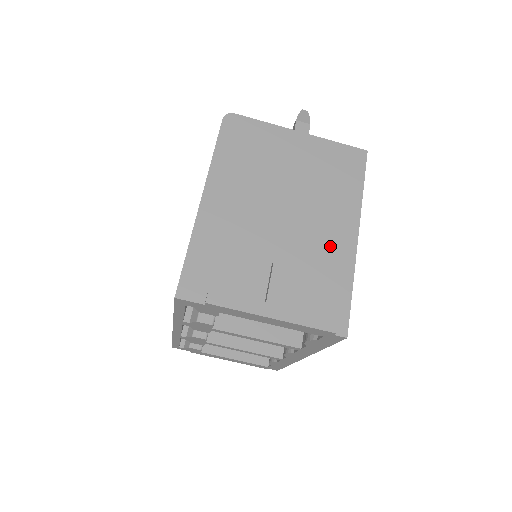
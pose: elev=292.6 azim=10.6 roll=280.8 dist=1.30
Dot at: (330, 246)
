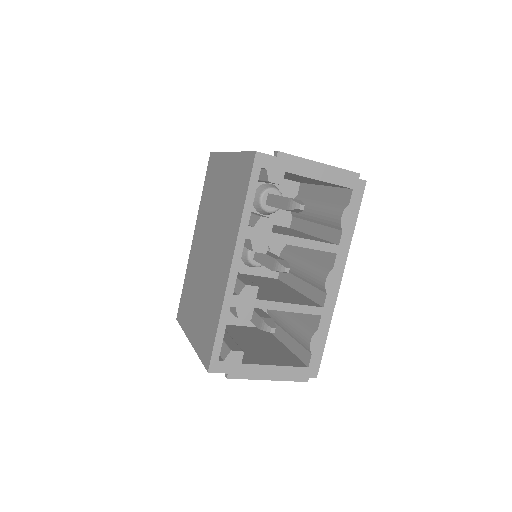
Dot at: occluded
